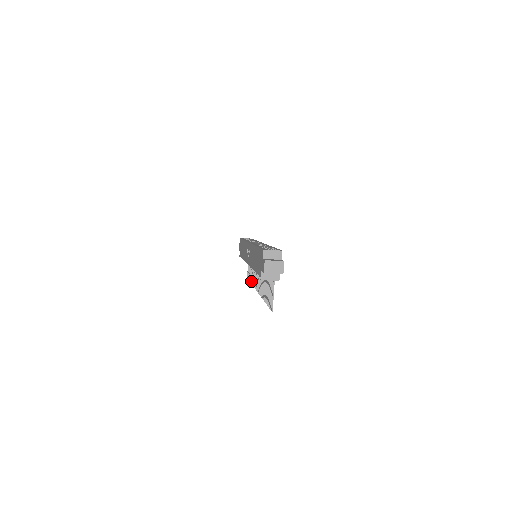
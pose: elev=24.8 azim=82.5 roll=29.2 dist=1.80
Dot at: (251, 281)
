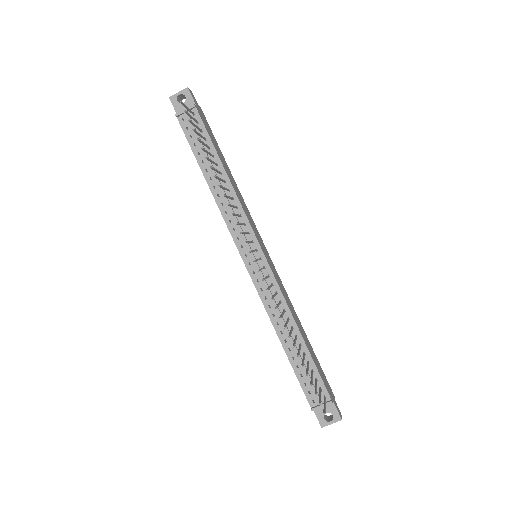
Dot at: (288, 336)
